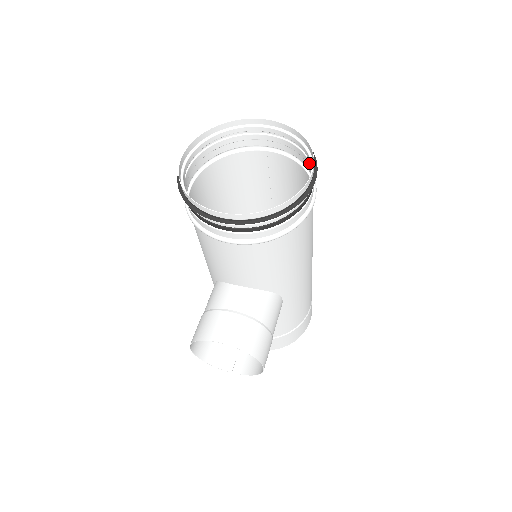
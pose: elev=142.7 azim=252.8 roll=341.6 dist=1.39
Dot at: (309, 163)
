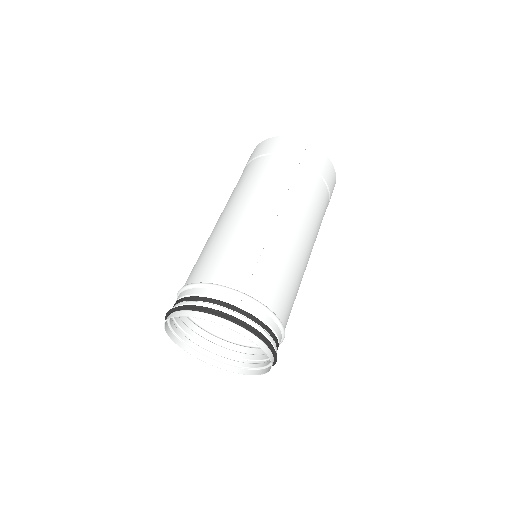
Dot at: (275, 344)
